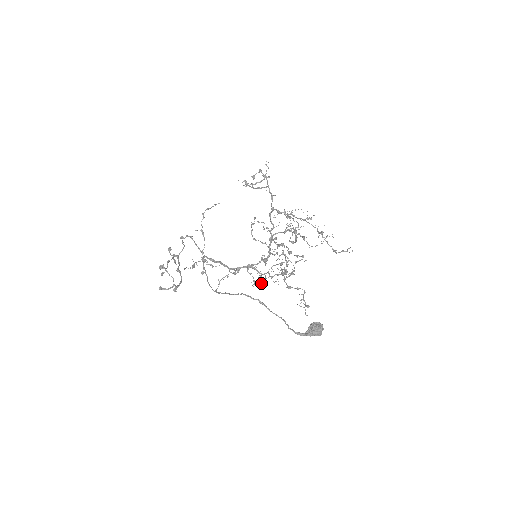
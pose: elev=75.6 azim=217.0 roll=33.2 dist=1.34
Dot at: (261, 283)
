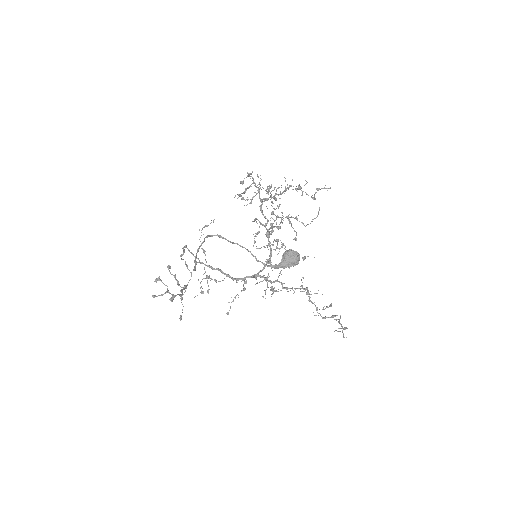
Dot at: (270, 289)
